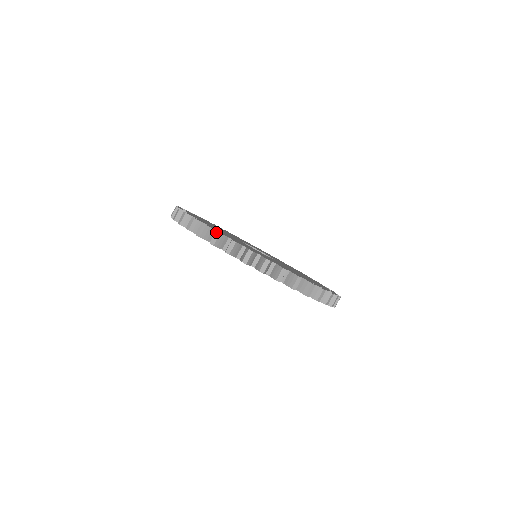
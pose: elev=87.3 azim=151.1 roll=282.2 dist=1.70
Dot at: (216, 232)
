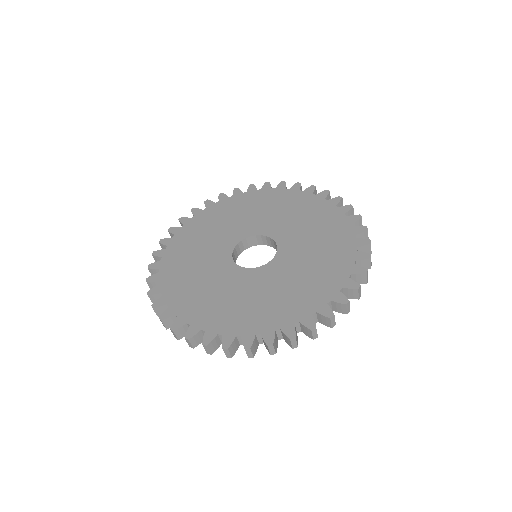
Dot at: (268, 347)
